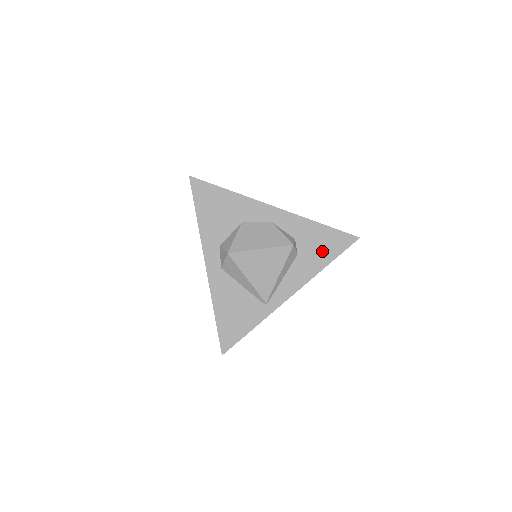
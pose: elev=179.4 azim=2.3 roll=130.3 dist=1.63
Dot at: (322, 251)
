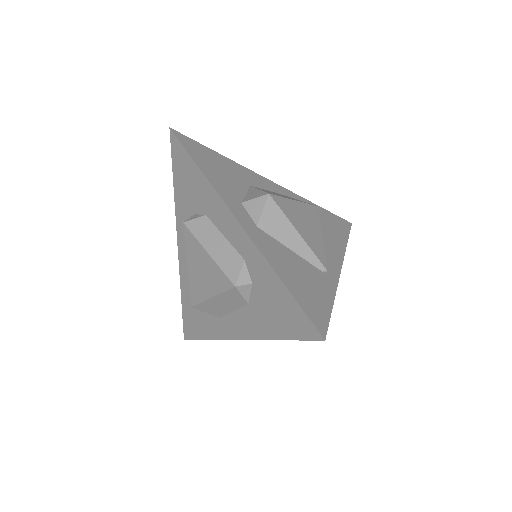
Dot at: (335, 228)
